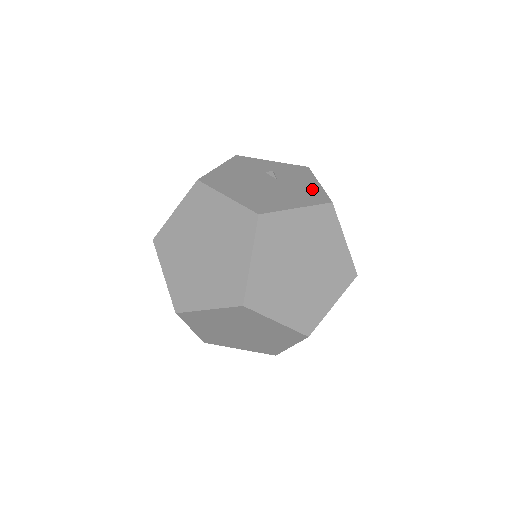
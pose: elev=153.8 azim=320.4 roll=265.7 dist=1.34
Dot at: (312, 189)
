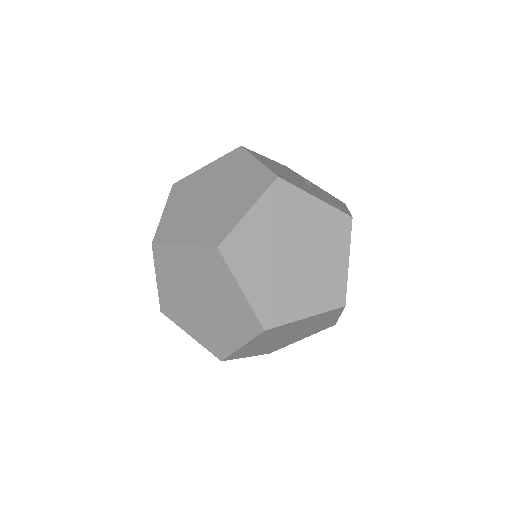
Dot at: (339, 205)
